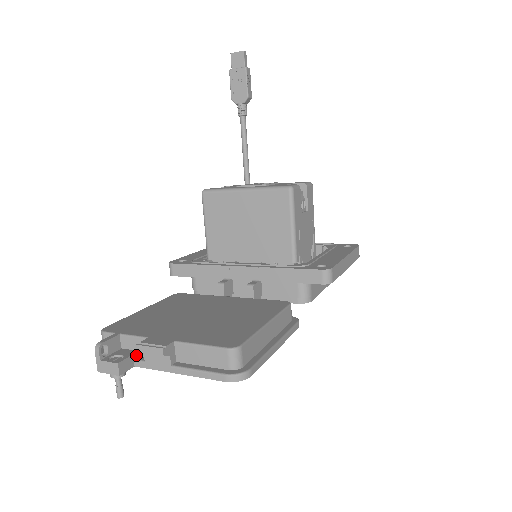
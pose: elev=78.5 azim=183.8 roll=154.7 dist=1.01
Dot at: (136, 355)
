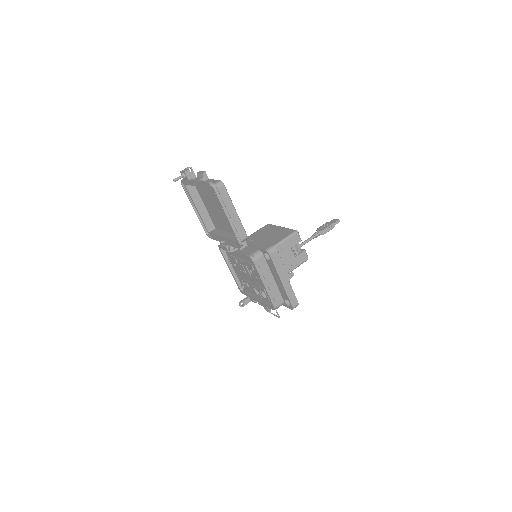
Dot at: occluded
